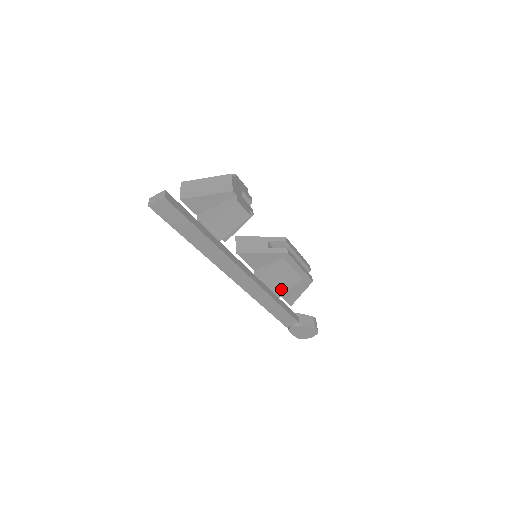
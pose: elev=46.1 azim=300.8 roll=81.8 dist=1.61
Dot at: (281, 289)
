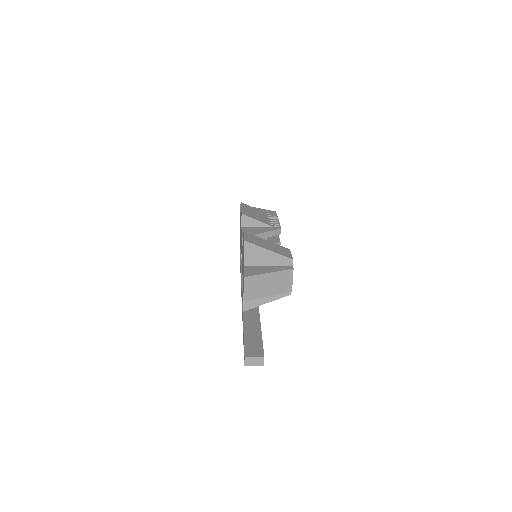
Dot at: occluded
